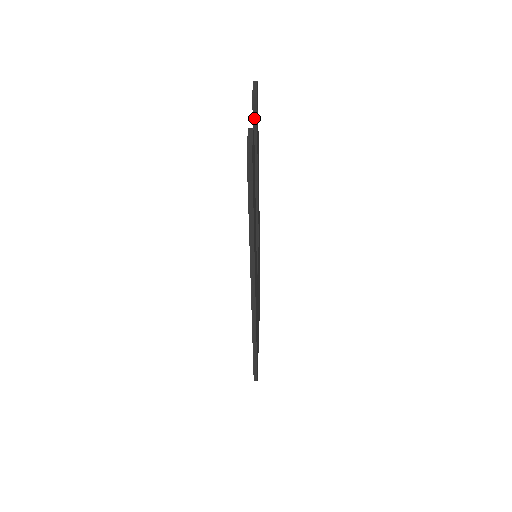
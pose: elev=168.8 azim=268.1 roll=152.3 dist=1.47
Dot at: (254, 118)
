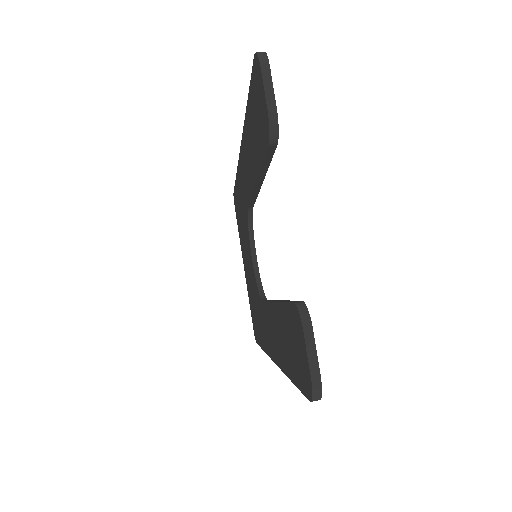
Dot at: (268, 154)
